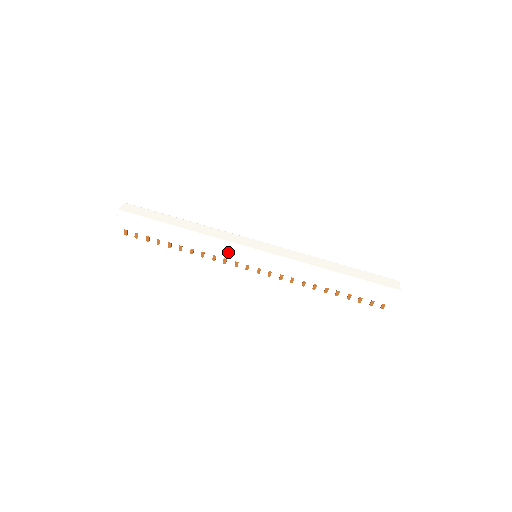
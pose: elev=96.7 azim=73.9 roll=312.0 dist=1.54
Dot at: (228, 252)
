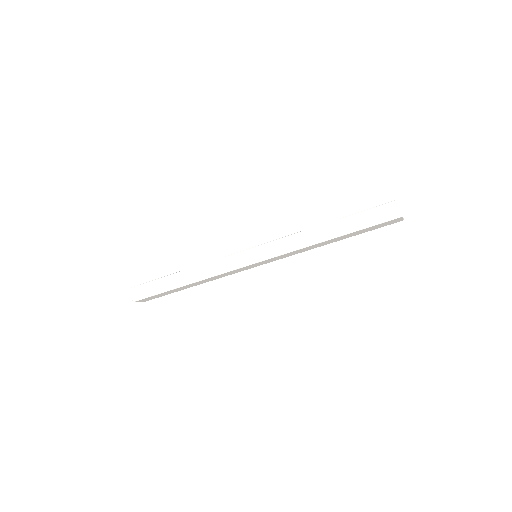
Dot at: (233, 272)
